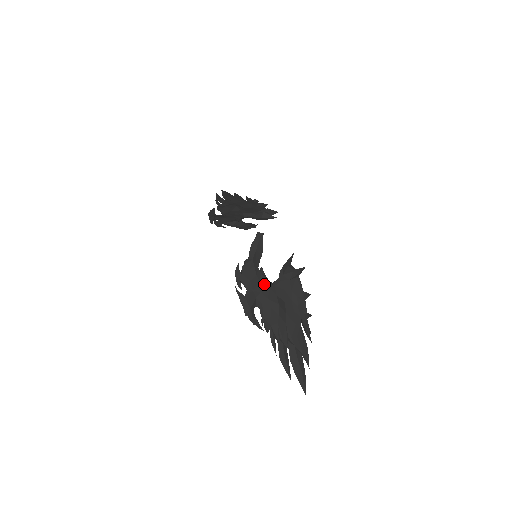
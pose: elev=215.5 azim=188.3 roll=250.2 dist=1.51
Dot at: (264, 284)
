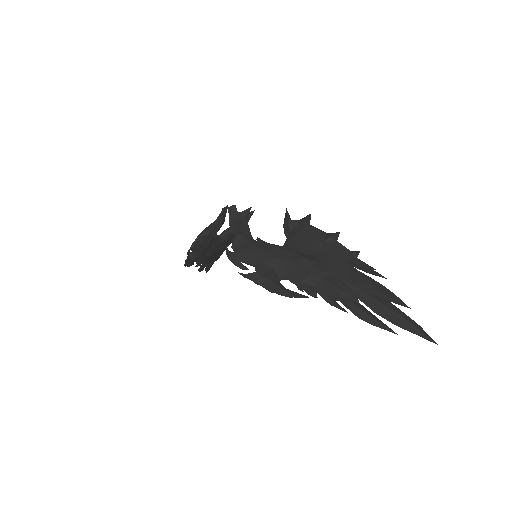
Dot at: (272, 250)
